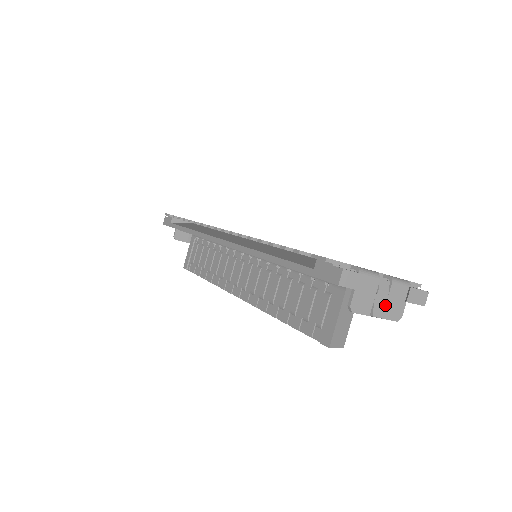
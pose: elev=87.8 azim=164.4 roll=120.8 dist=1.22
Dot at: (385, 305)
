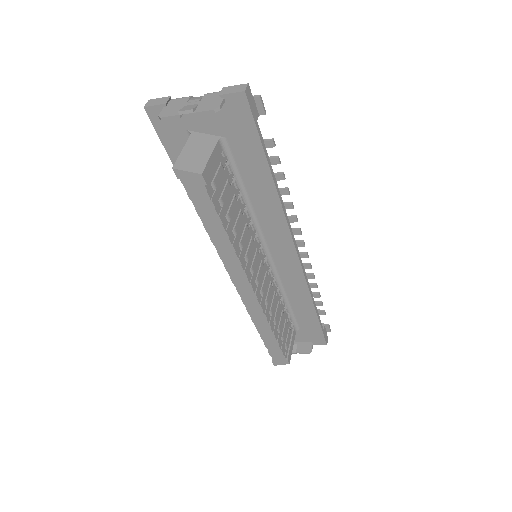
Dot at: (196, 105)
